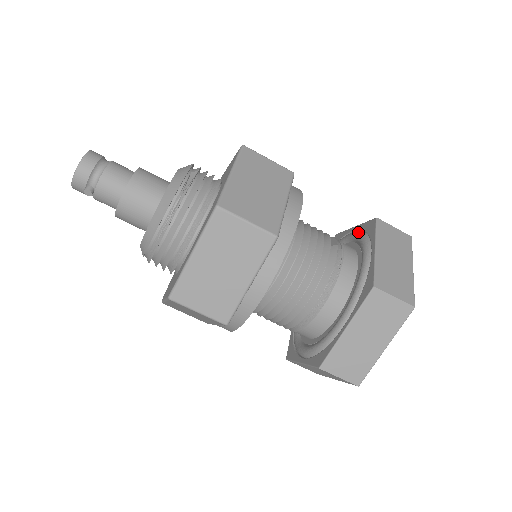
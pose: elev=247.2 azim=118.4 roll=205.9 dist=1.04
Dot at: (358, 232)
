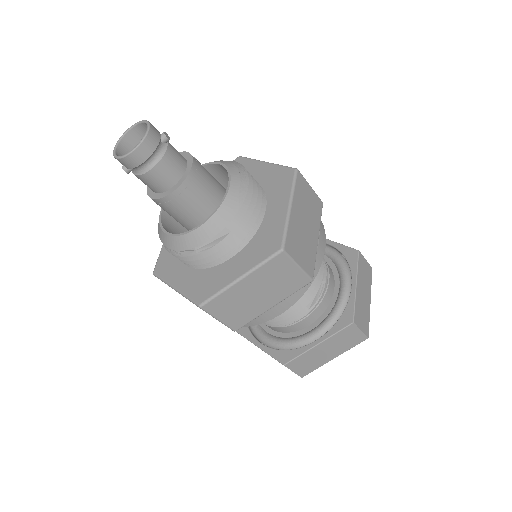
Dot at: (344, 301)
